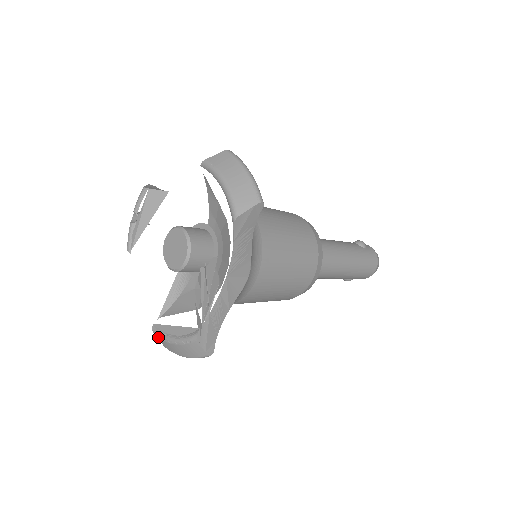
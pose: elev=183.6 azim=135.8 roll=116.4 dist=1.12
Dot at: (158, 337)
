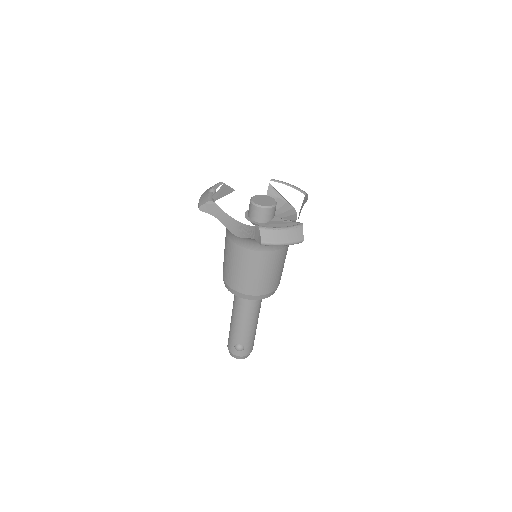
Dot at: (265, 229)
